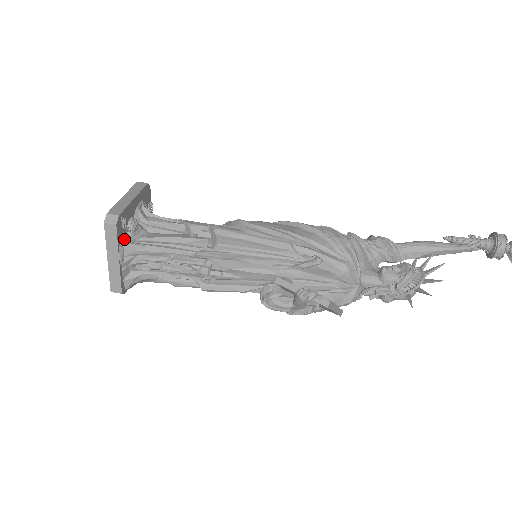
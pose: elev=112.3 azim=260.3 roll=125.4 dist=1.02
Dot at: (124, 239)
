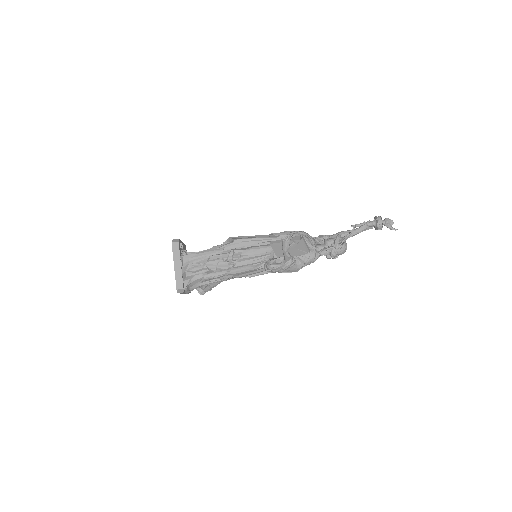
Dot at: occluded
